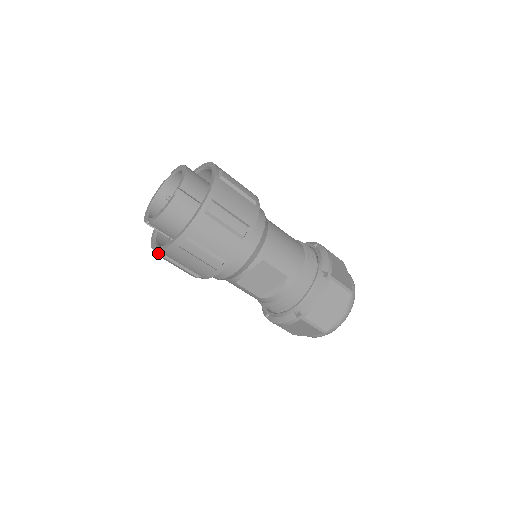
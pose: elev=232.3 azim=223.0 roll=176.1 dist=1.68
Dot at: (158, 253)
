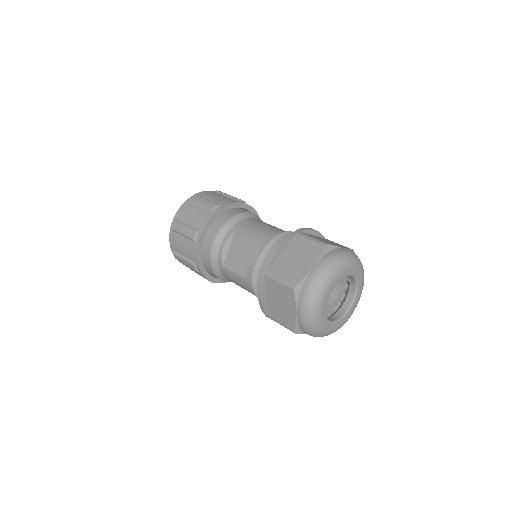
Dot at: occluded
